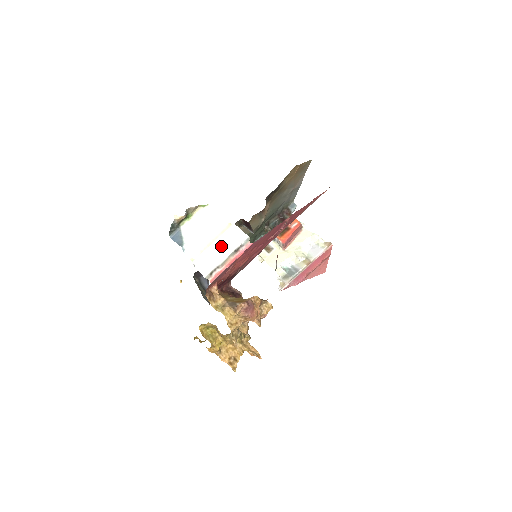
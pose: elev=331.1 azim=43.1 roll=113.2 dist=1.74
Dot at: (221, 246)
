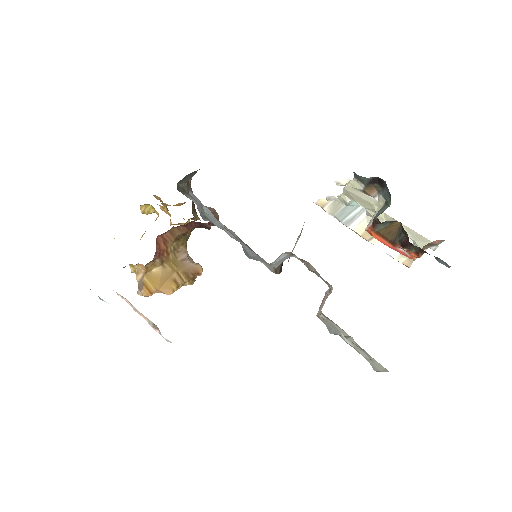
Dot at: occluded
